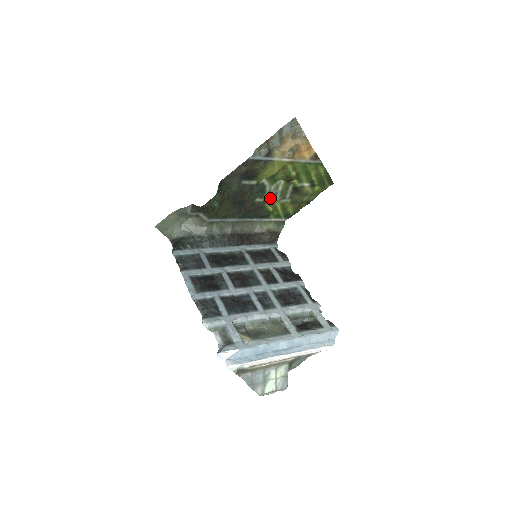
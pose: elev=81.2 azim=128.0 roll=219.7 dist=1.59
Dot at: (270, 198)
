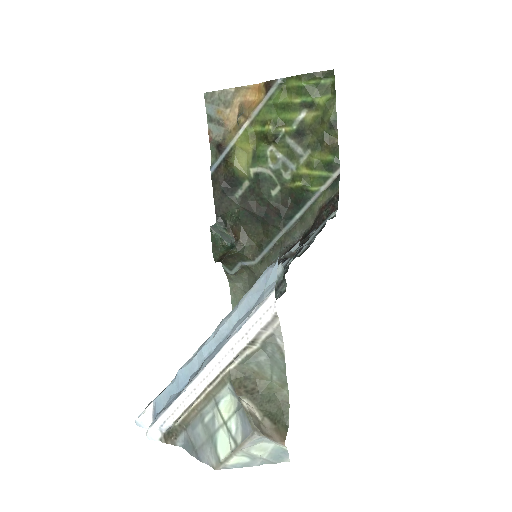
Dot at: (285, 176)
